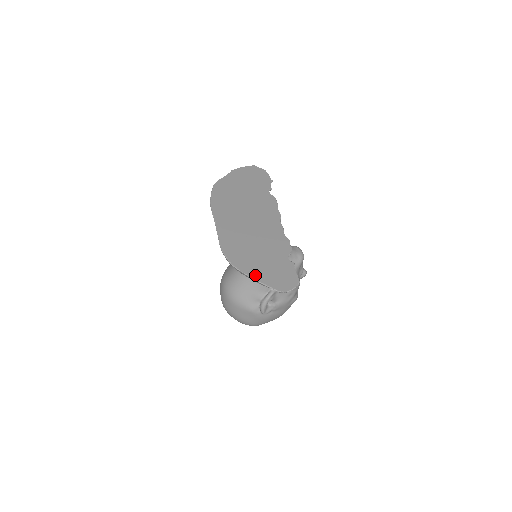
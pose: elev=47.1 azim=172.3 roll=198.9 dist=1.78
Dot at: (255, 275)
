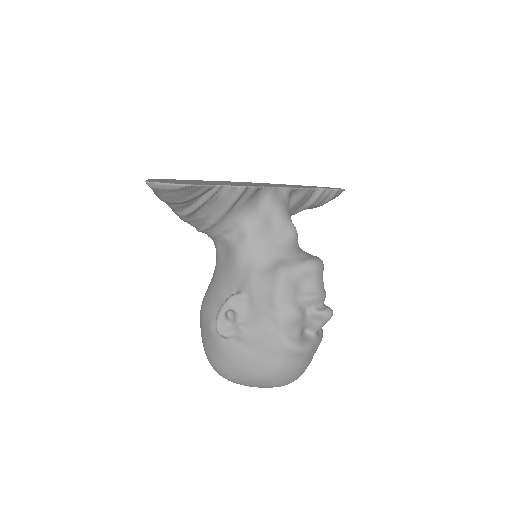
Dot at: (154, 180)
